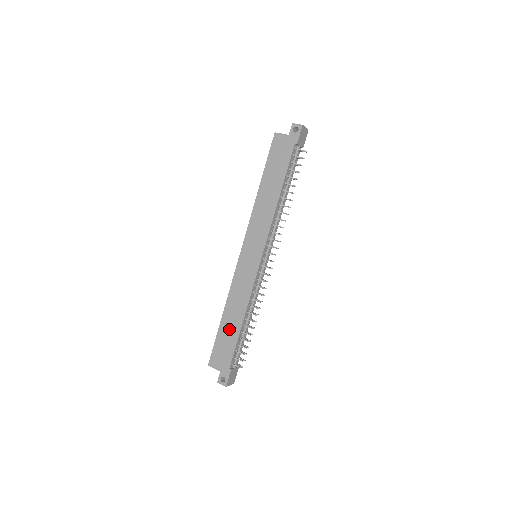
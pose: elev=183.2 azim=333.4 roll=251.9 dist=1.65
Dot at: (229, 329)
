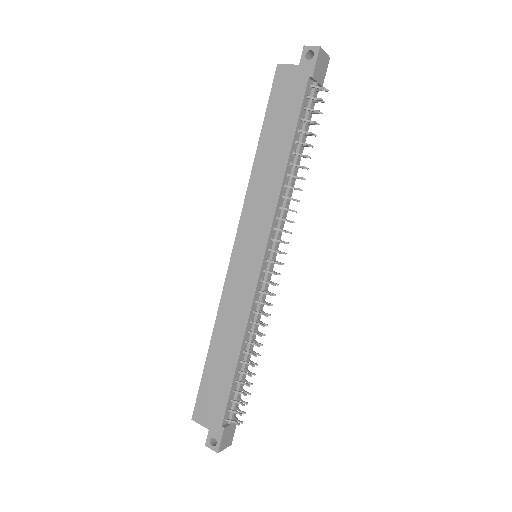
Dot at: (219, 367)
